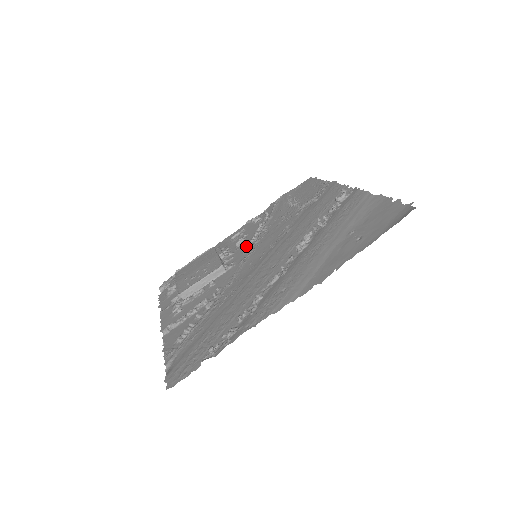
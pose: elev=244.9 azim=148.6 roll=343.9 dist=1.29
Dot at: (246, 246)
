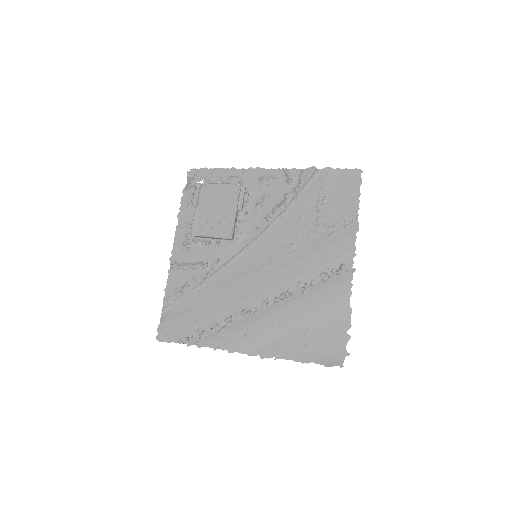
Dot at: (261, 220)
